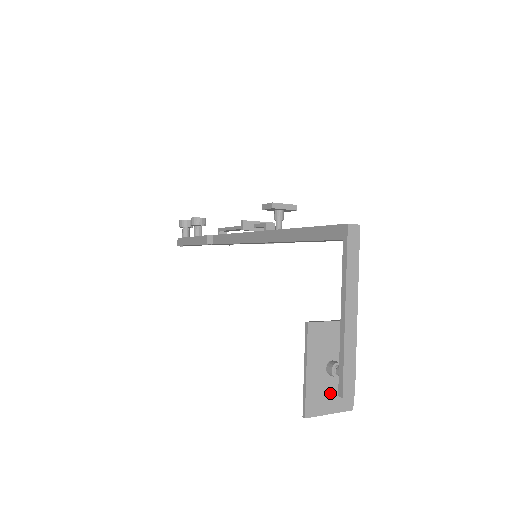
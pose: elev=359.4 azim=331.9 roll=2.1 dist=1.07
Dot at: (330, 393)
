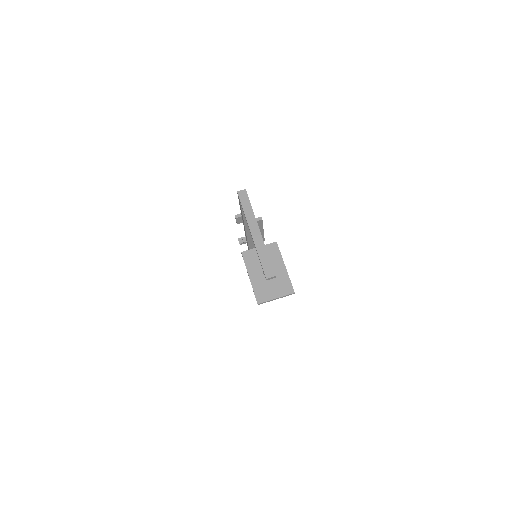
Dot at: (272, 286)
